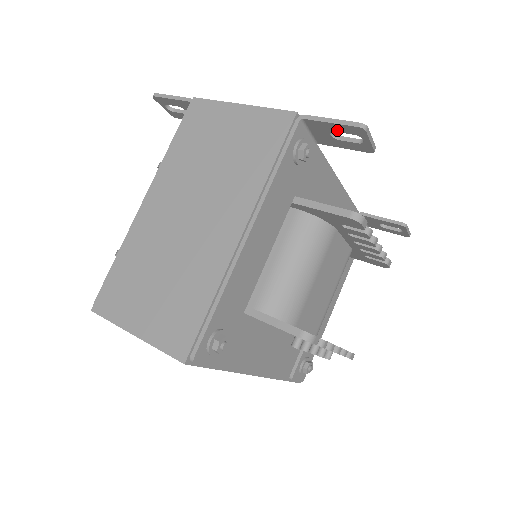
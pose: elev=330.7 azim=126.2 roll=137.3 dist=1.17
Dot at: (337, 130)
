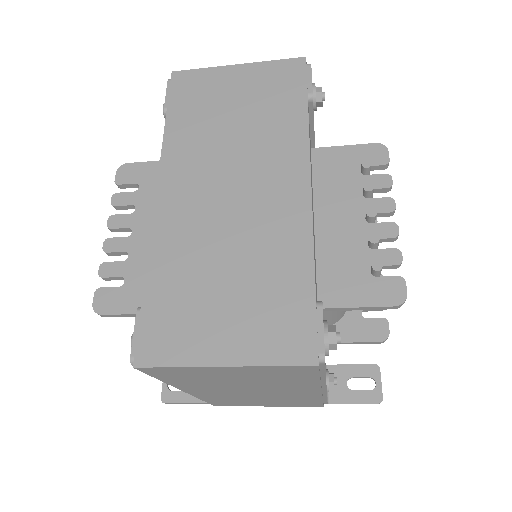
Dot at: occluded
